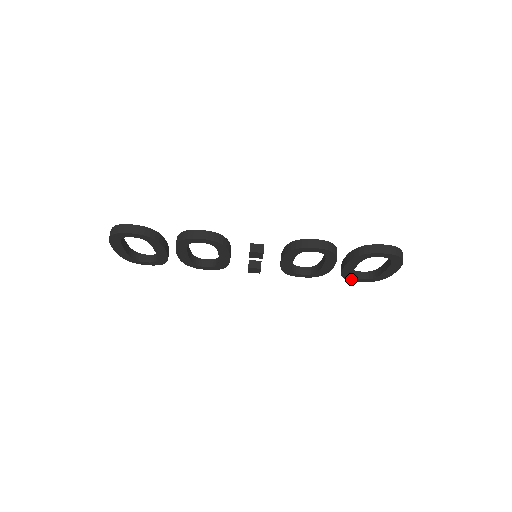
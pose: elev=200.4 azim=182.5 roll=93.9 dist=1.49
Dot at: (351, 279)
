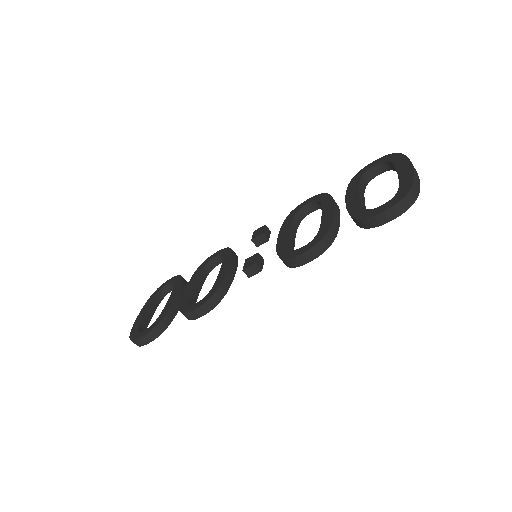
Dot at: occluded
